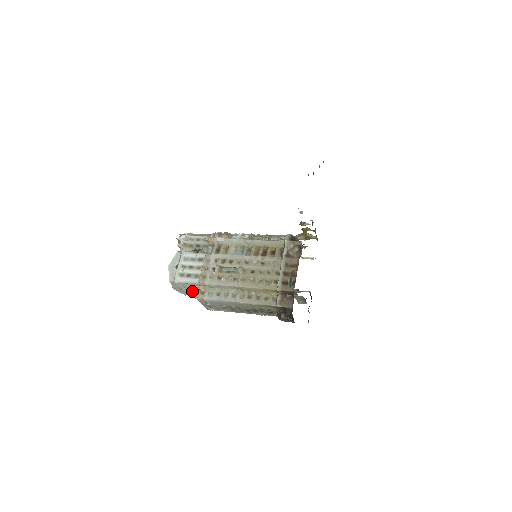
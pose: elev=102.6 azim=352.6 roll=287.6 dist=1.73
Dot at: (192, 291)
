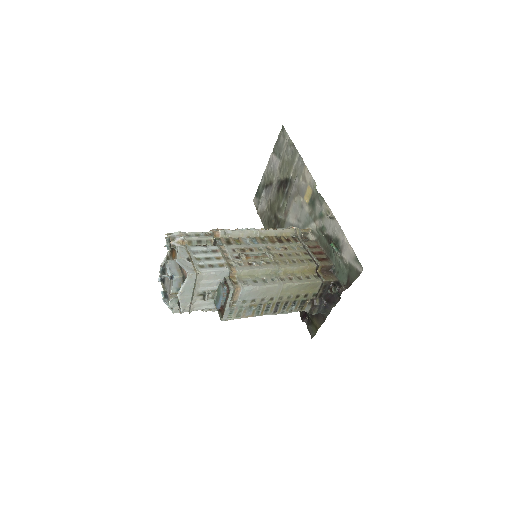
Dot at: (207, 293)
